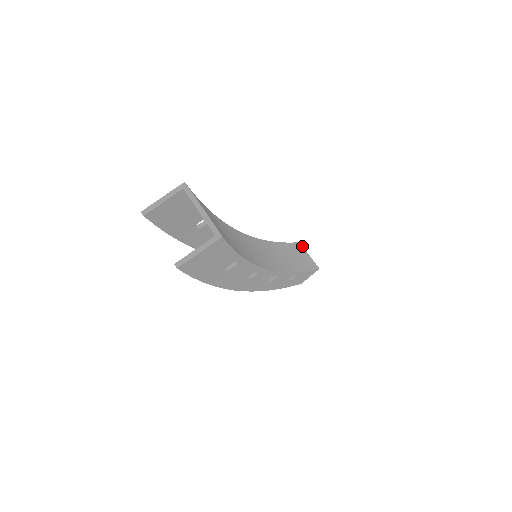
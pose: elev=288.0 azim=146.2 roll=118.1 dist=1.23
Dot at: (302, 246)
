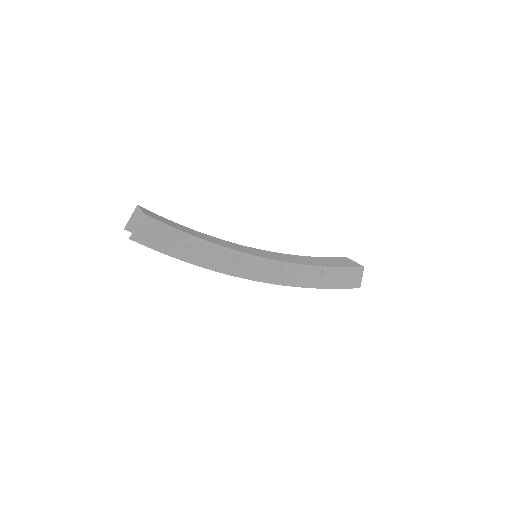
Dot at: (348, 259)
